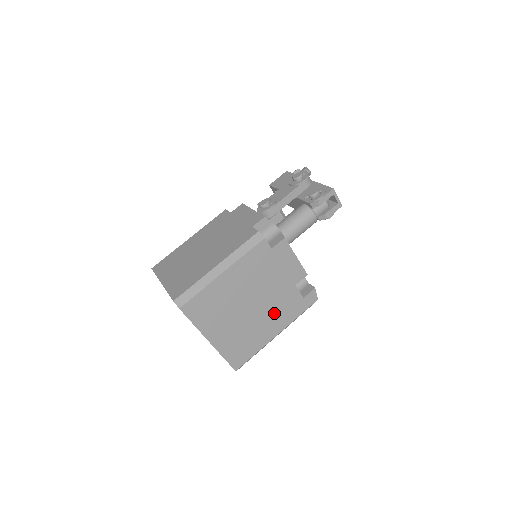
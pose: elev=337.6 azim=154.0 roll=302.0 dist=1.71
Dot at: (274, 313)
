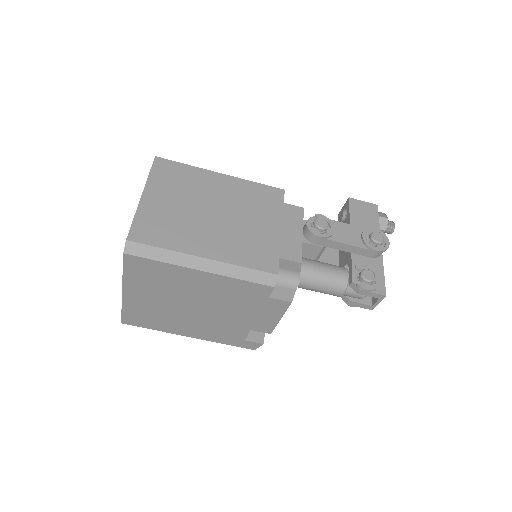
Dot at: (207, 326)
